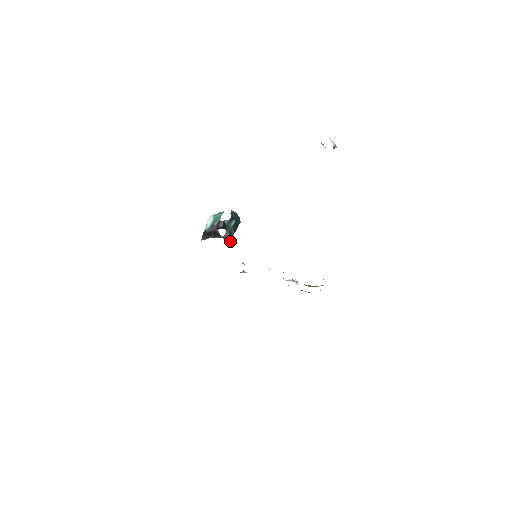
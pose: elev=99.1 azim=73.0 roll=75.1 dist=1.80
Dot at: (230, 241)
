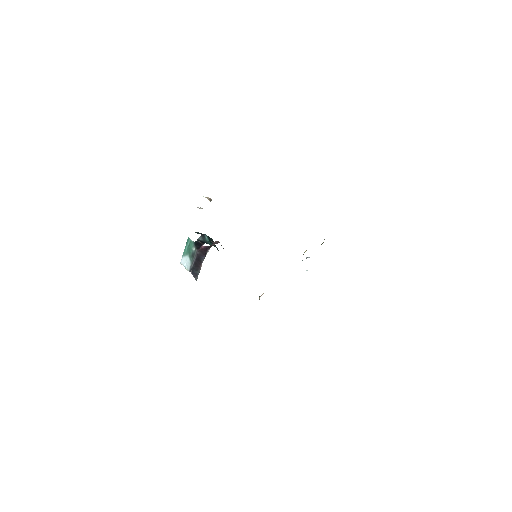
Dot at: occluded
